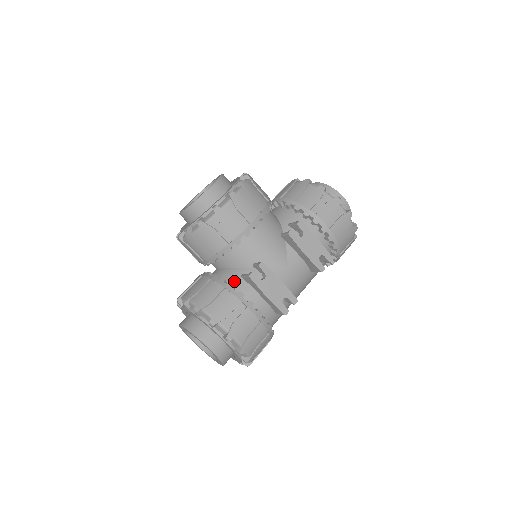
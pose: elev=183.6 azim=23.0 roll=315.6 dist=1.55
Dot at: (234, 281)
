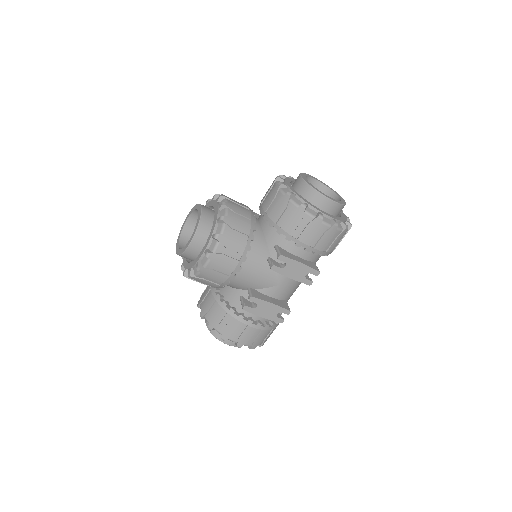
Dot at: (235, 302)
